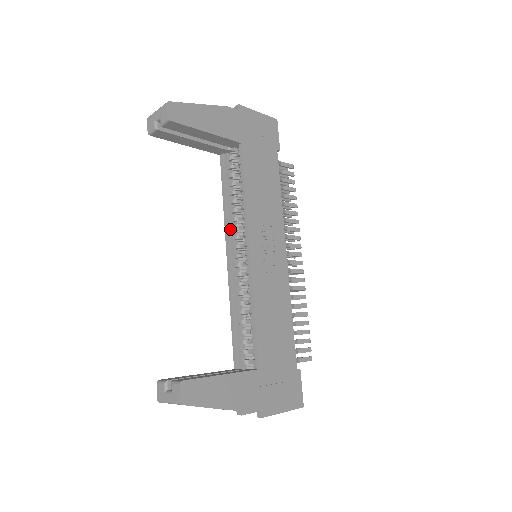
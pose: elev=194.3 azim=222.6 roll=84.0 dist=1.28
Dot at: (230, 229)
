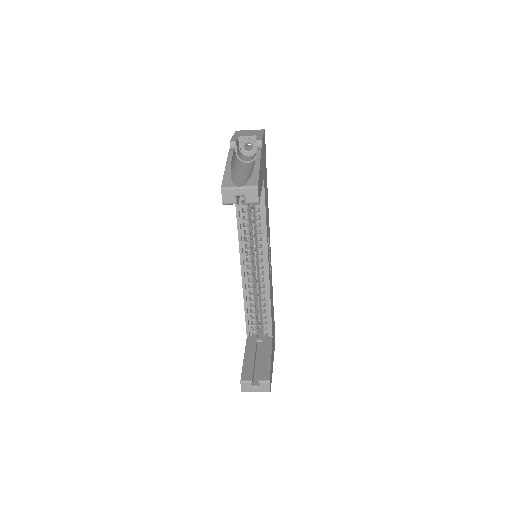
Dot at: (242, 243)
